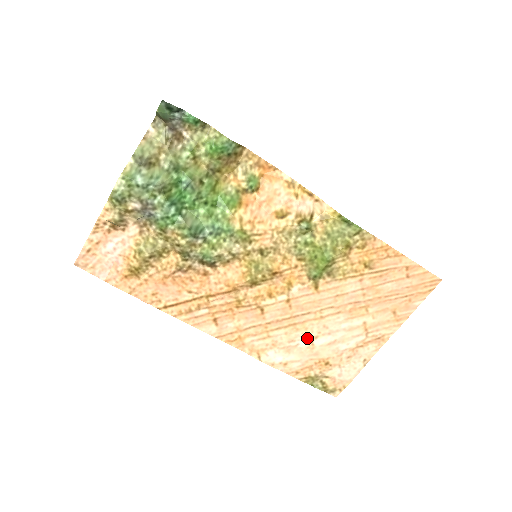
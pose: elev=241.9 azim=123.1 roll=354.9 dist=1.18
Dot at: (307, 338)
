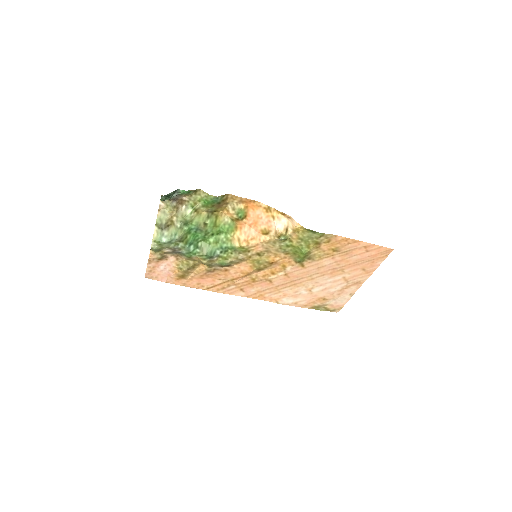
Dot at: (306, 289)
